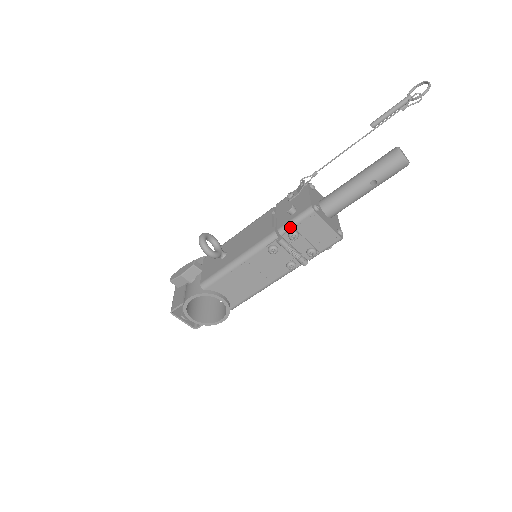
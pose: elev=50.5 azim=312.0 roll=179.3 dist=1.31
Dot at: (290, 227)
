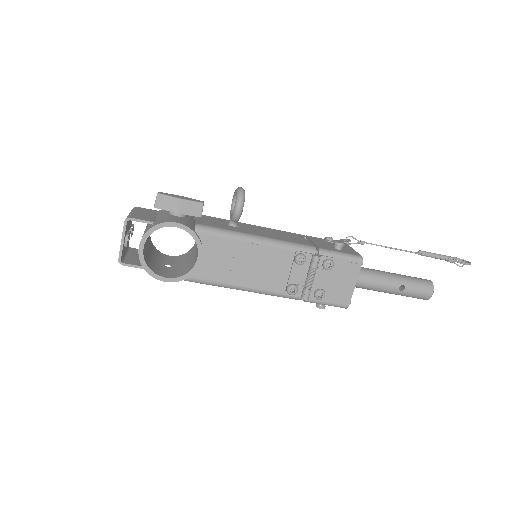
Dot at: (333, 255)
